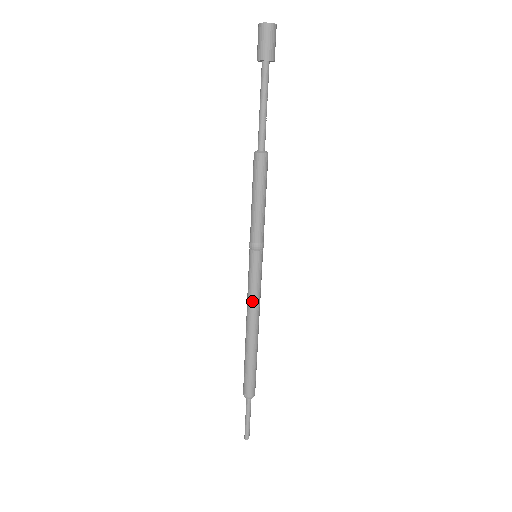
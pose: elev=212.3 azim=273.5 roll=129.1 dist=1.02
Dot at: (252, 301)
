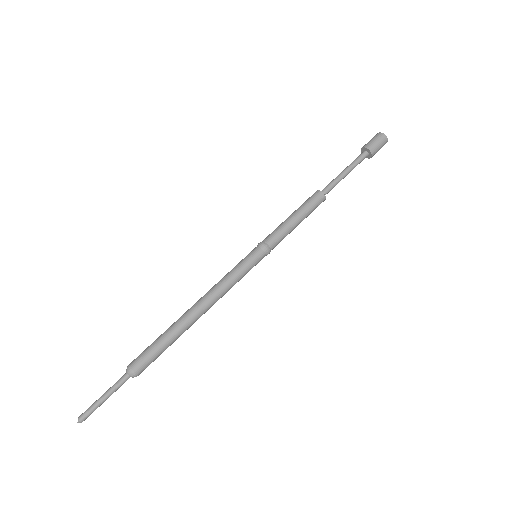
Dot at: (225, 287)
